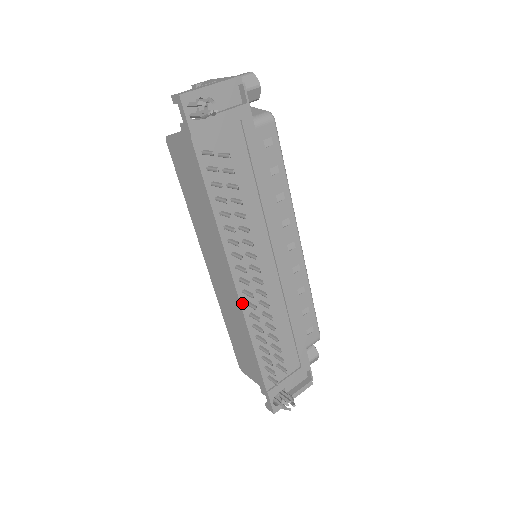
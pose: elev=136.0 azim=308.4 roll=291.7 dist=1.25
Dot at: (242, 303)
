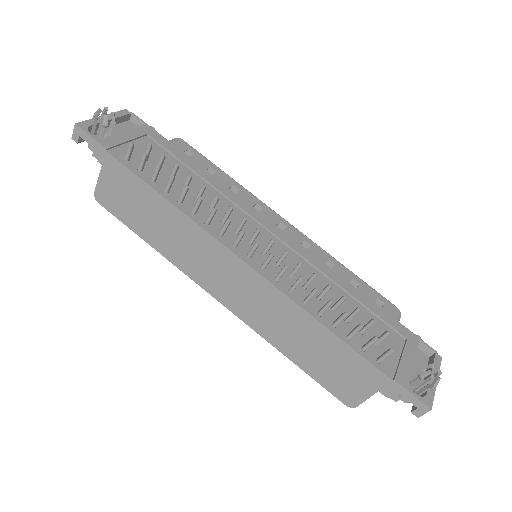
Dot at: (270, 281)
